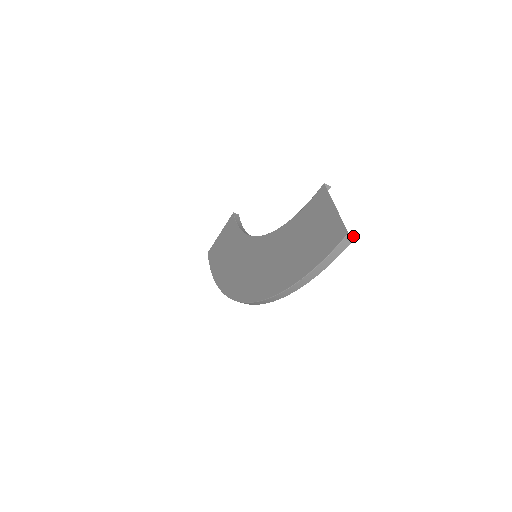
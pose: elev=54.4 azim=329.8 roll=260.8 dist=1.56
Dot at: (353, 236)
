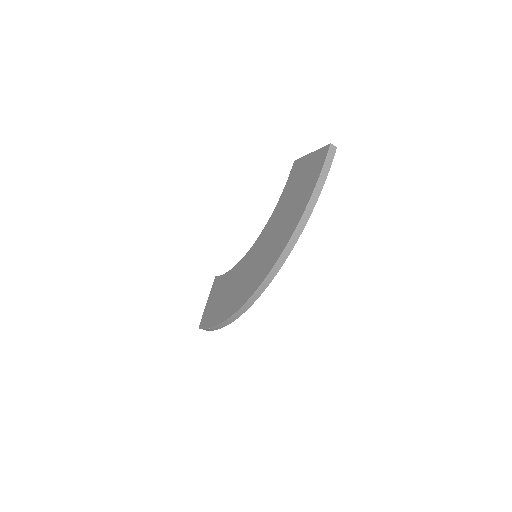
Dot at: (335, 147)
